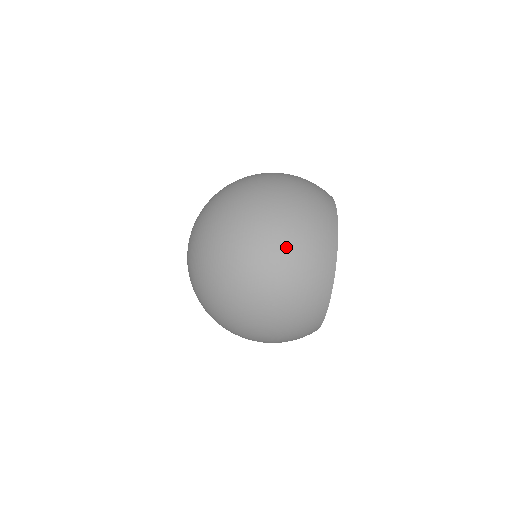
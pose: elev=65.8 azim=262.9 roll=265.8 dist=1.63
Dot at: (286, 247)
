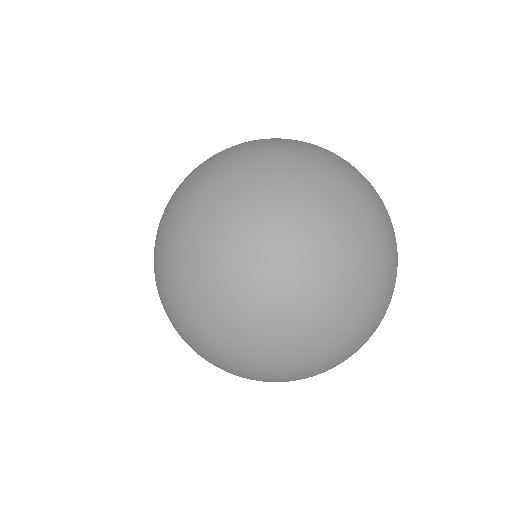
Dot at: (335, 346)
